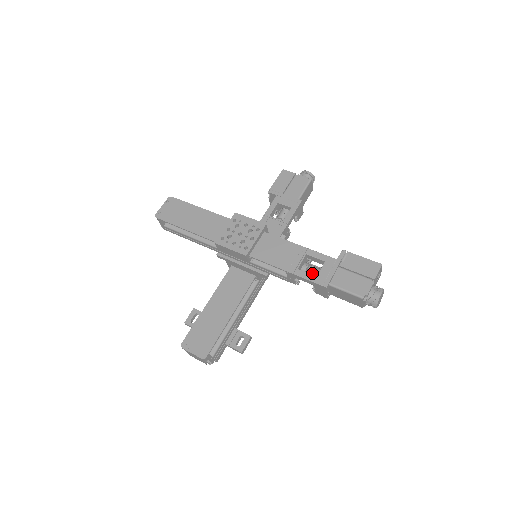
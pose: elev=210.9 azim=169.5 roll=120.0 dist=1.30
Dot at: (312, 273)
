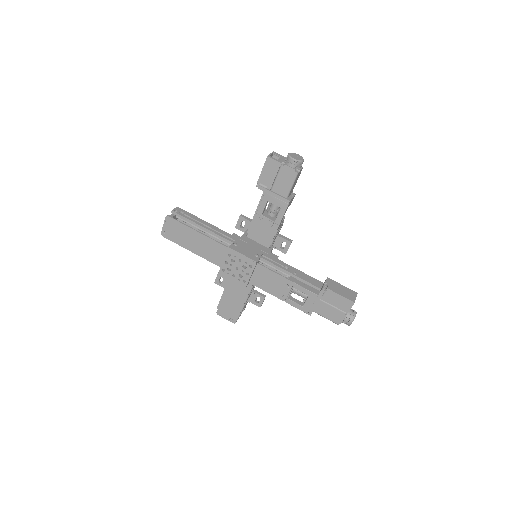
Dot at: occluded
